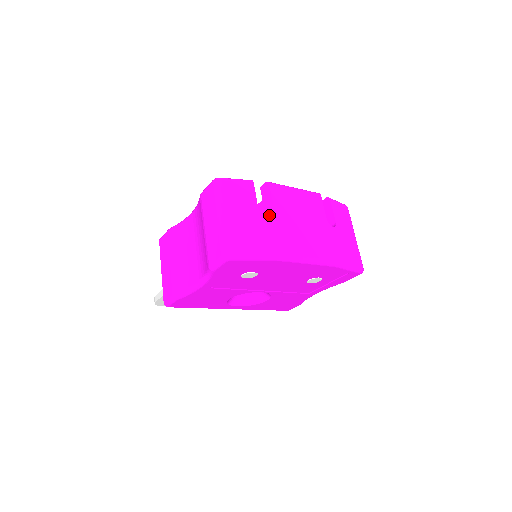
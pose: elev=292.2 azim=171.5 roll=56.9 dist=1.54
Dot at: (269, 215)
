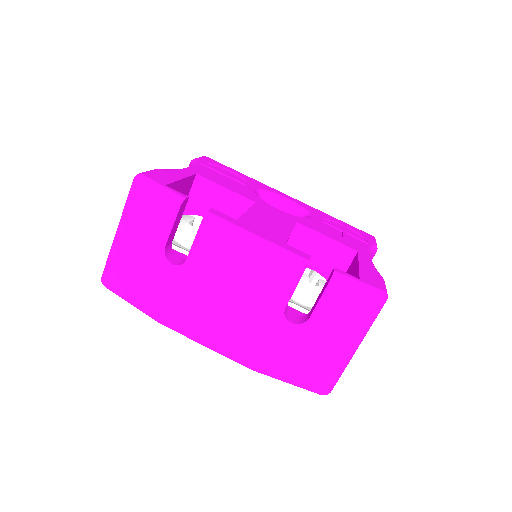
Dot at: (174, 265)
